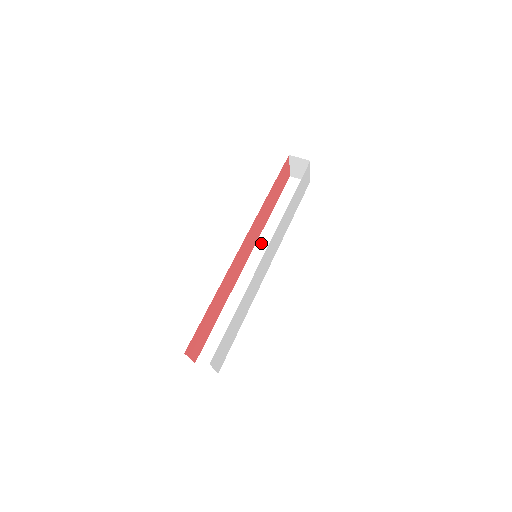
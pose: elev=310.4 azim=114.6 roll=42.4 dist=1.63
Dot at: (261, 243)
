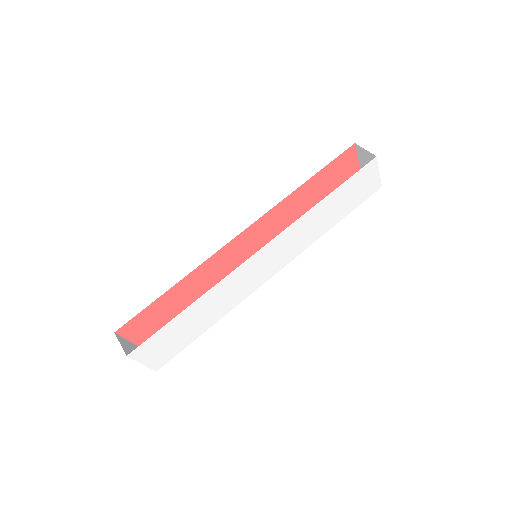
Dot at: occluded
